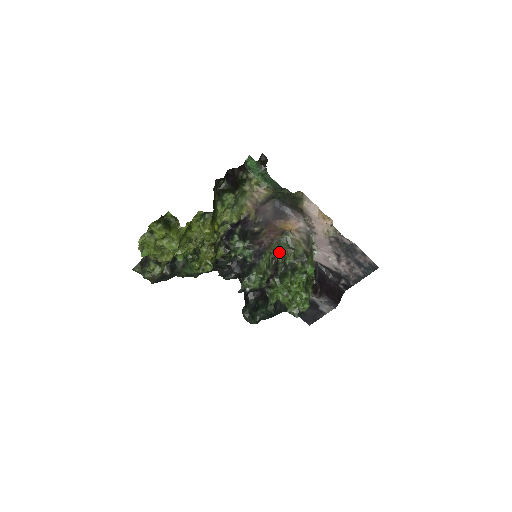
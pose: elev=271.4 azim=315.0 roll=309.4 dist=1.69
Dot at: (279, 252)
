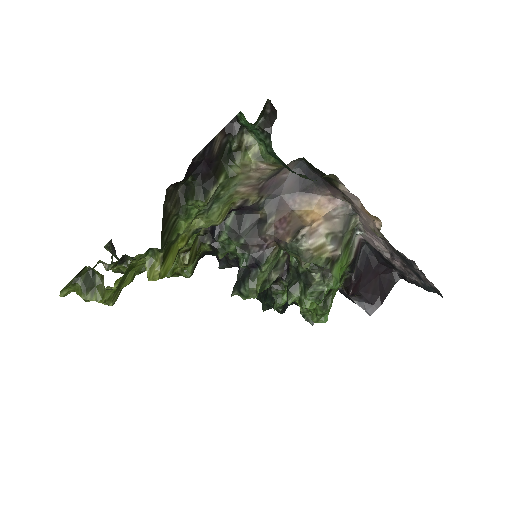
Dot at: (290, 254)
